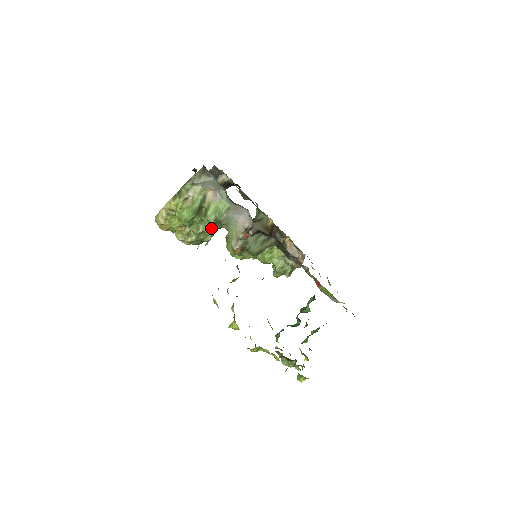
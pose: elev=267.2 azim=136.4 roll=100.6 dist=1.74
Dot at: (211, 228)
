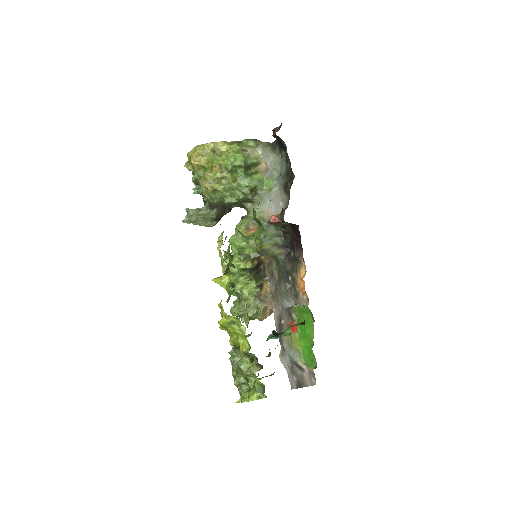
Dot at: (246, 190)
